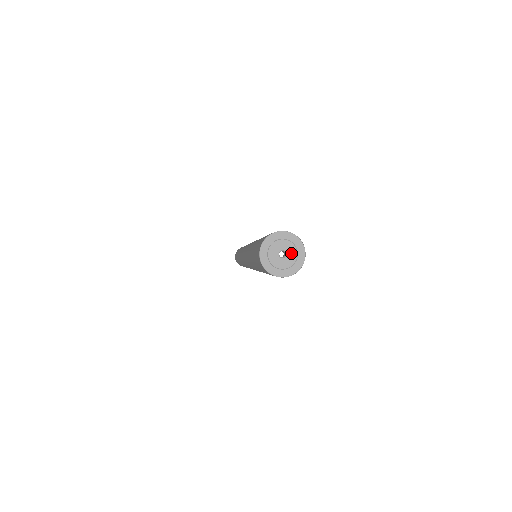
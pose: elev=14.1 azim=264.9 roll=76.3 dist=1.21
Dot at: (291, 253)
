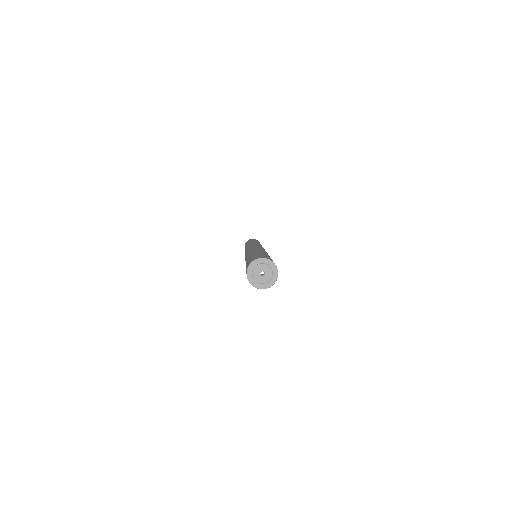
Dot at: (268, 273)
